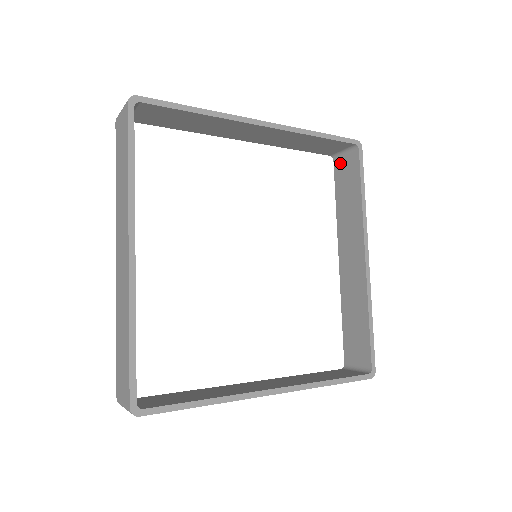
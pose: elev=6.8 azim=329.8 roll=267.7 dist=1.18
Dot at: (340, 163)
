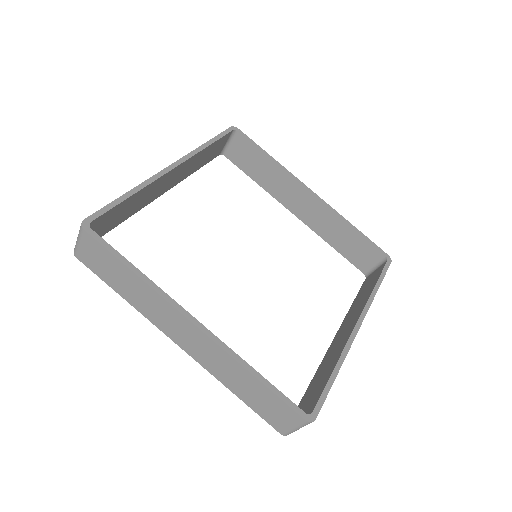
Dot at: (369, 276)
